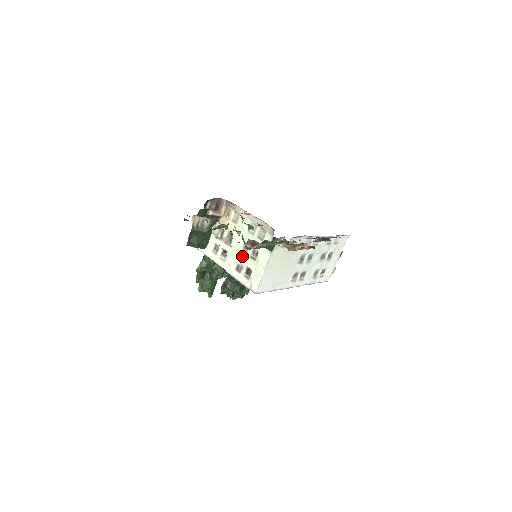
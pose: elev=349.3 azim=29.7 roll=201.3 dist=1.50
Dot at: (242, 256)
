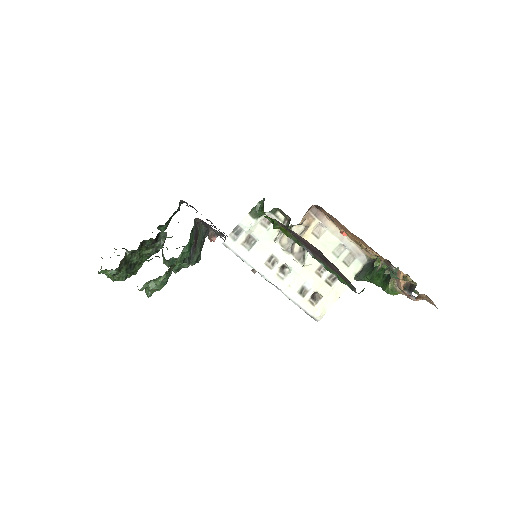
Dot at: (314, 279)
